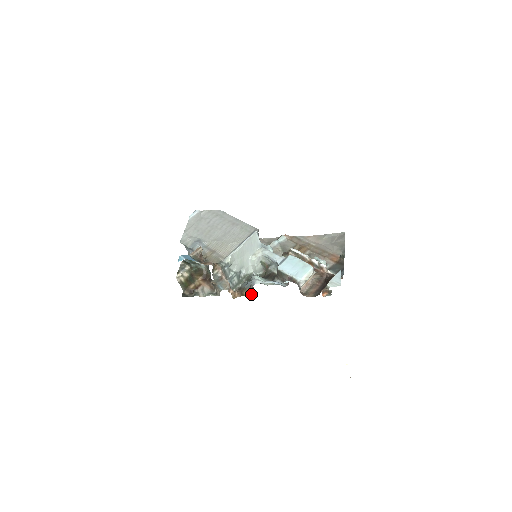
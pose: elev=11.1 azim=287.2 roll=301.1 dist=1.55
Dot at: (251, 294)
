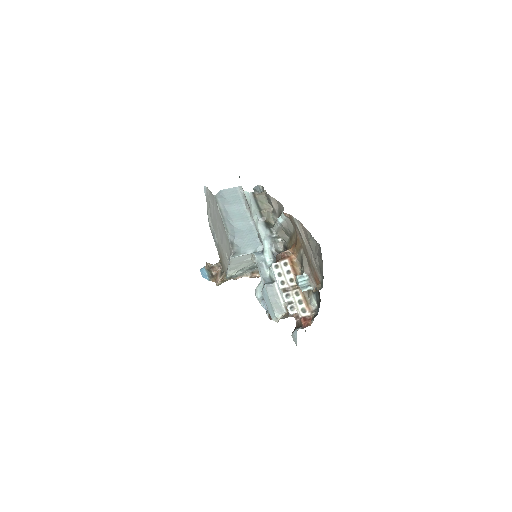
Dot at: occluded
